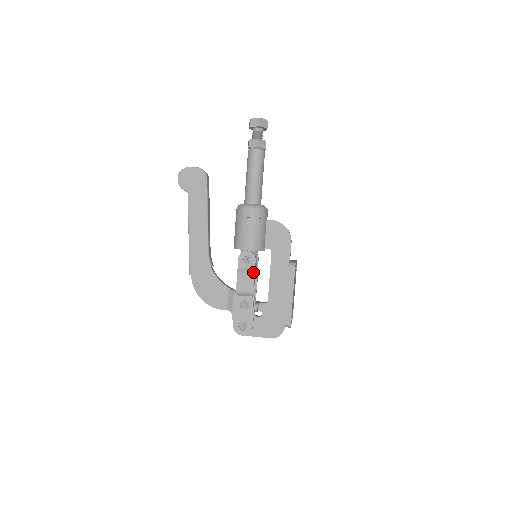
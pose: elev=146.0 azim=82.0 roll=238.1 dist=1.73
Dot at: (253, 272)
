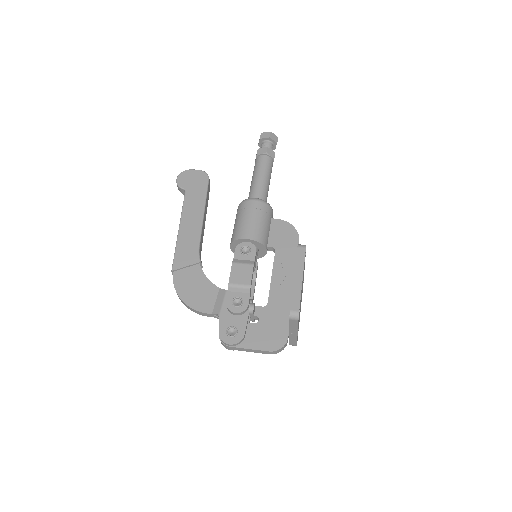
Dot at: (252, 263)
